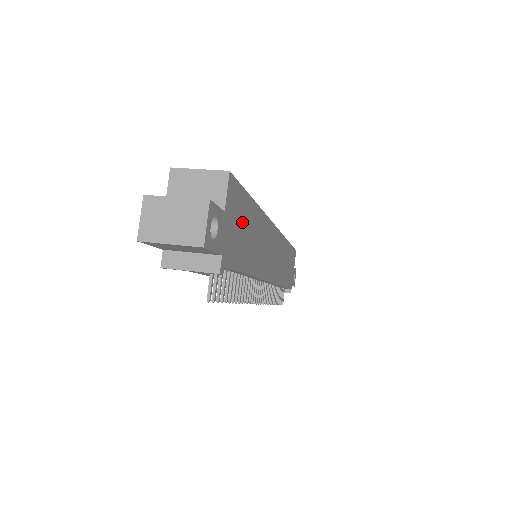
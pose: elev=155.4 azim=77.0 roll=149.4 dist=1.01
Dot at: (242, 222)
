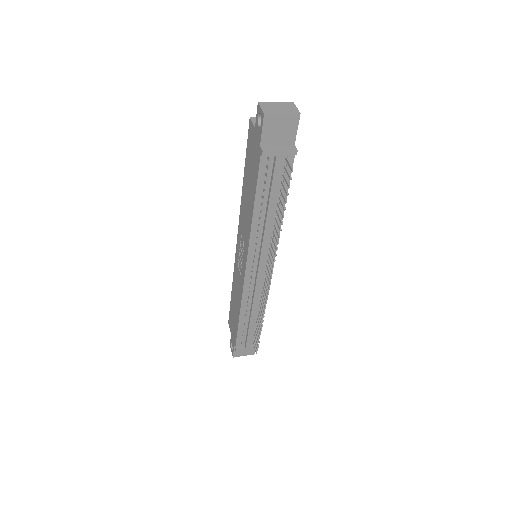
Dot at: occluded
